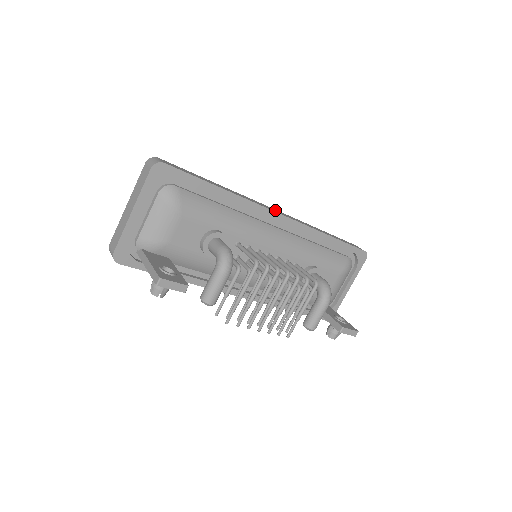
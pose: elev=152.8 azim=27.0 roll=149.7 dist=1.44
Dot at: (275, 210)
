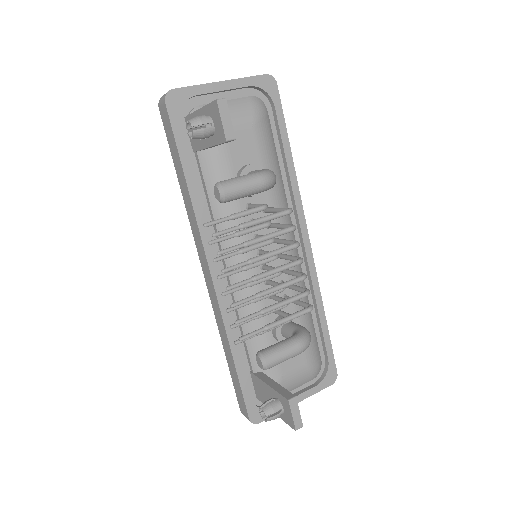
Dot at: occluded
